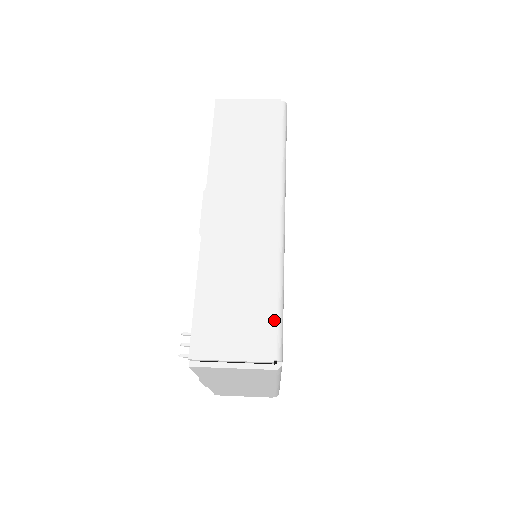
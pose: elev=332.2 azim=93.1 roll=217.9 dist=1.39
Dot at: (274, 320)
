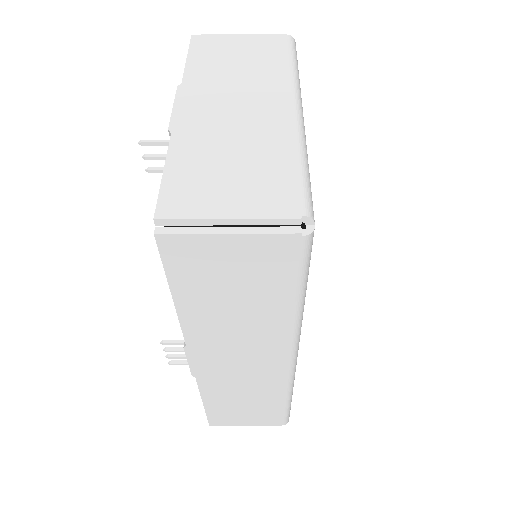
Dot at: occluded
